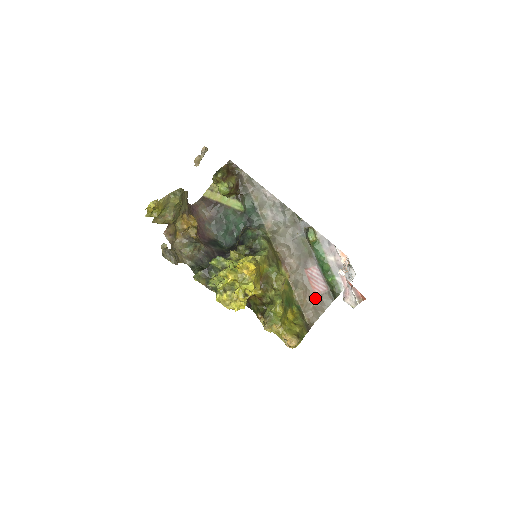
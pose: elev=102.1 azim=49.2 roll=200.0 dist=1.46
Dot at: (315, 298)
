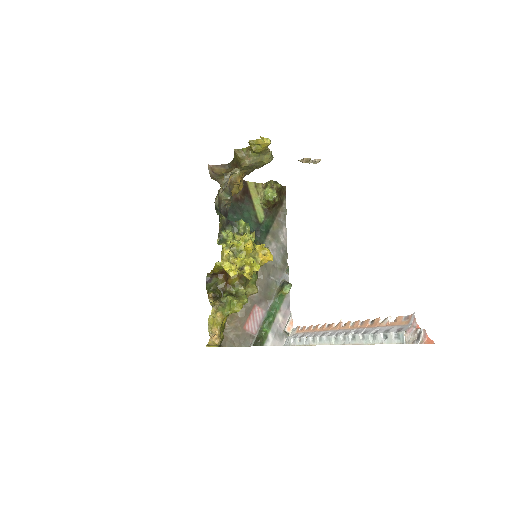
Dot at: (241, 330)
